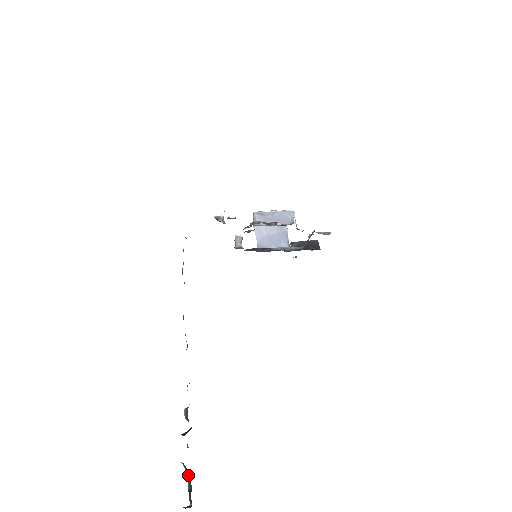
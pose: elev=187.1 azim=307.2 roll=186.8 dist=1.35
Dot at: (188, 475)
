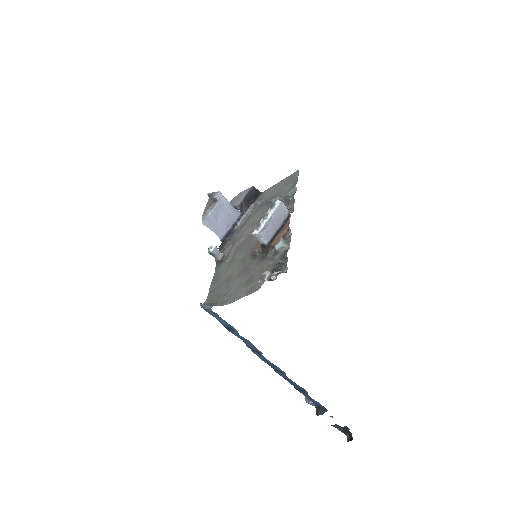
Dot at: (336, 426)
